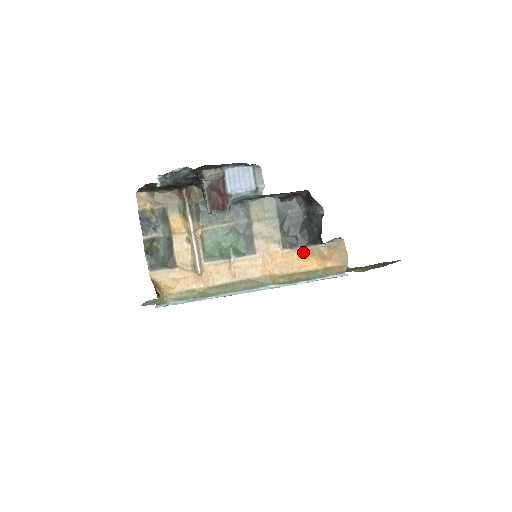
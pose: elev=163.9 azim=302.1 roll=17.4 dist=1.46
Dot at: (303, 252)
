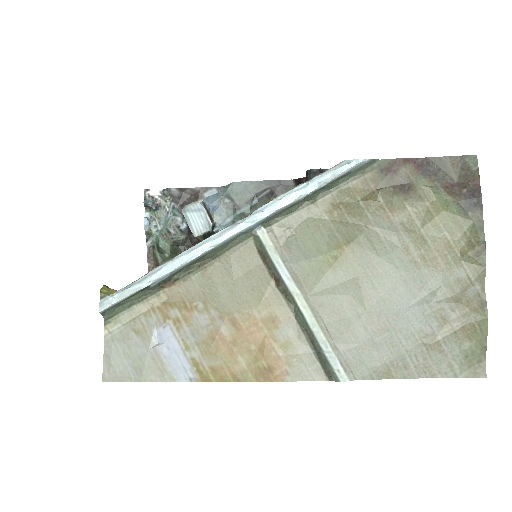
Dot at: occluded
